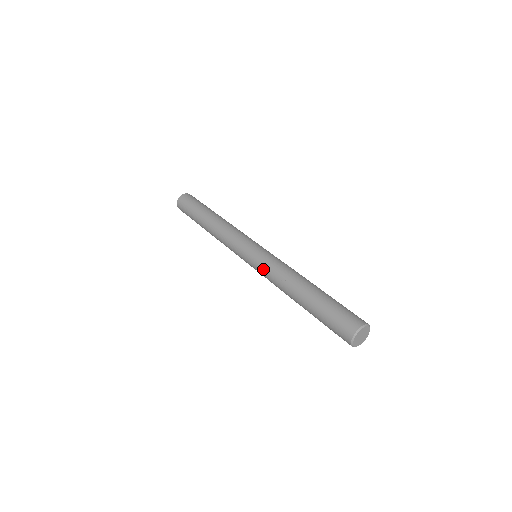
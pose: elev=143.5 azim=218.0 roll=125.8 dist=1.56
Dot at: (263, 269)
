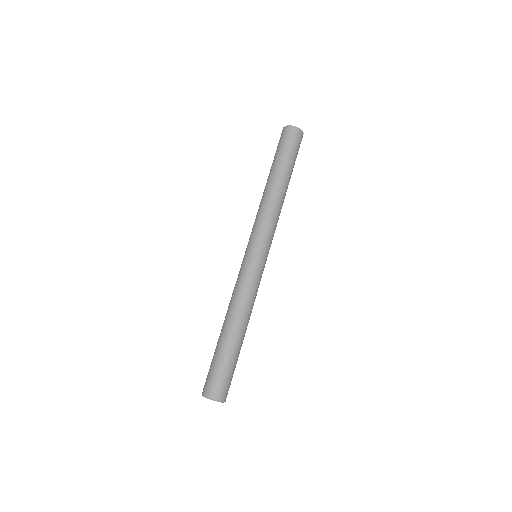
Dot at: occluded
